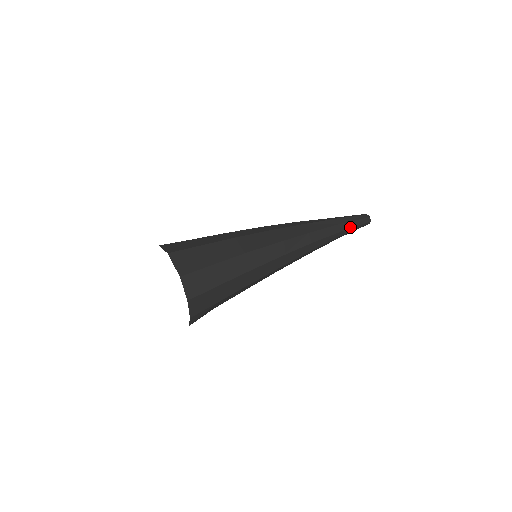
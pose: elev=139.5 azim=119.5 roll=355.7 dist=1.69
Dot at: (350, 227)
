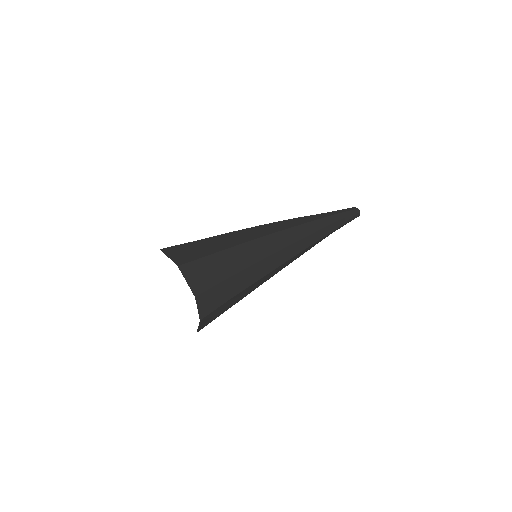
Dot at: (344, 224)
